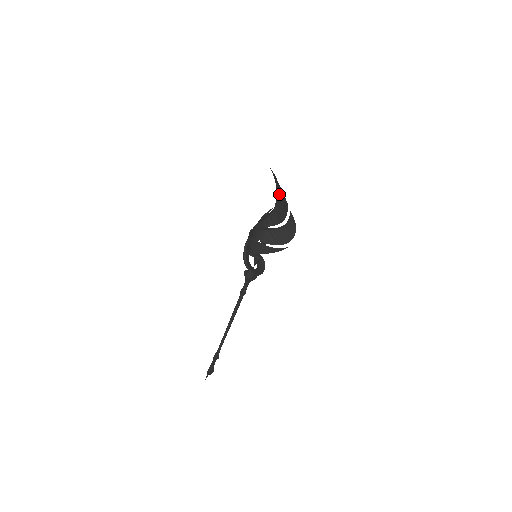
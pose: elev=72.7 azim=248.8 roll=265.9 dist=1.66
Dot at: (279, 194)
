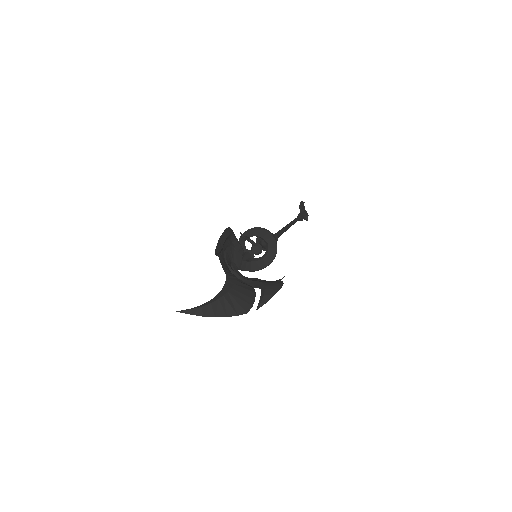
Dot at: (223, 307)
